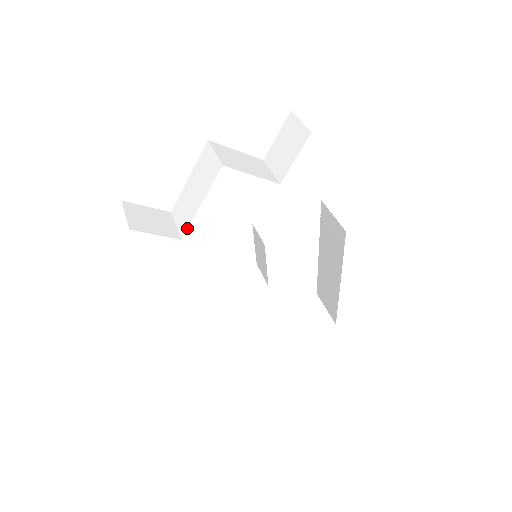
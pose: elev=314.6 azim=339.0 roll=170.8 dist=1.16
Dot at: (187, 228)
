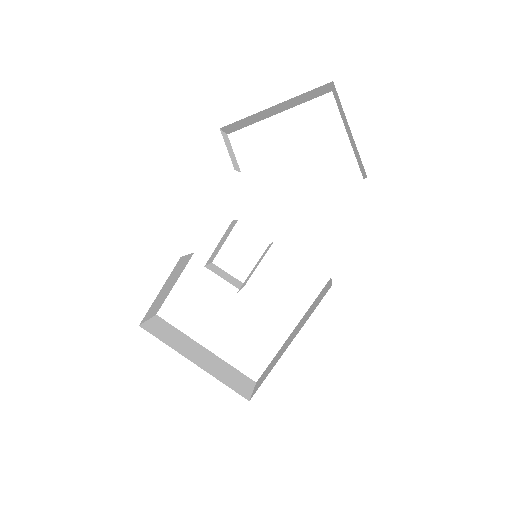
Dot at: occluded
